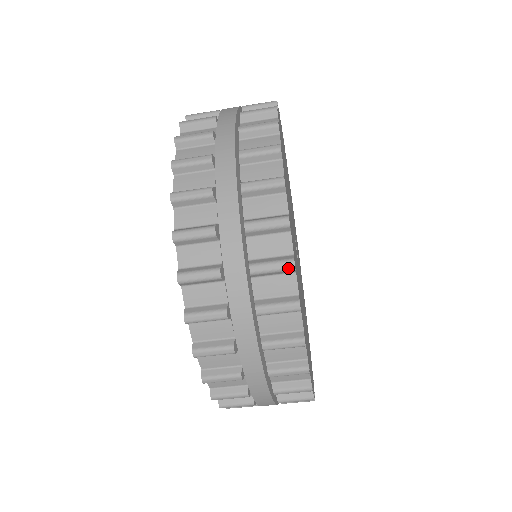
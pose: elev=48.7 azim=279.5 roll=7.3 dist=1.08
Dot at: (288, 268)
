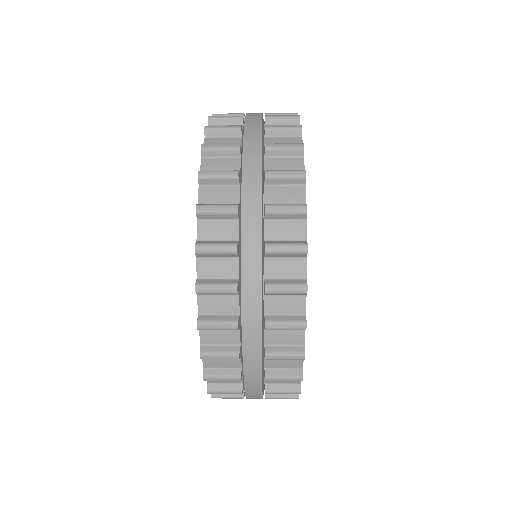
Dot at: occluded
